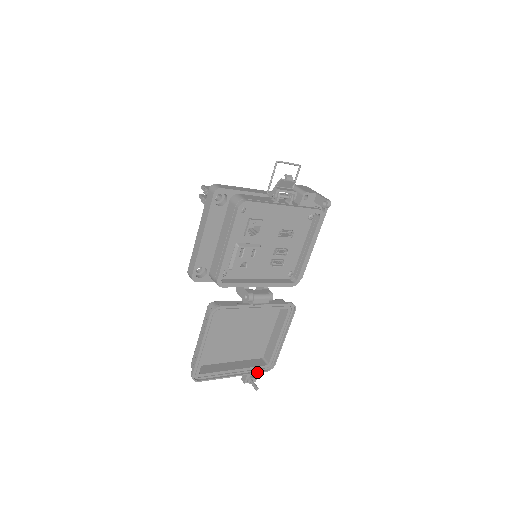
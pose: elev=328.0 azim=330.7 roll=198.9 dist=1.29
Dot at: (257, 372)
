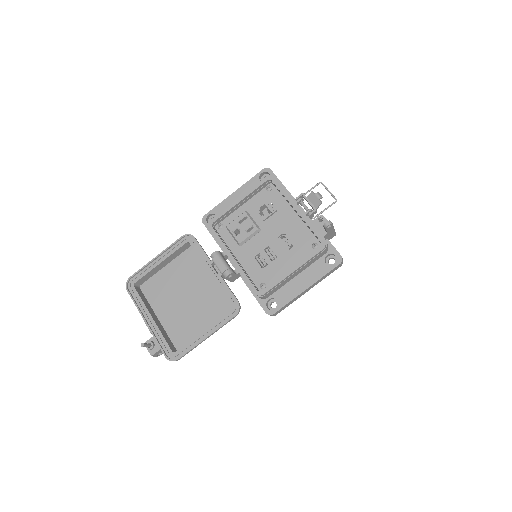
Dot at: (161, 346)
